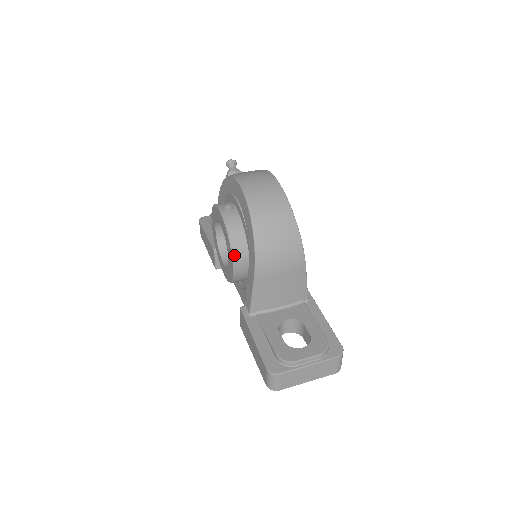
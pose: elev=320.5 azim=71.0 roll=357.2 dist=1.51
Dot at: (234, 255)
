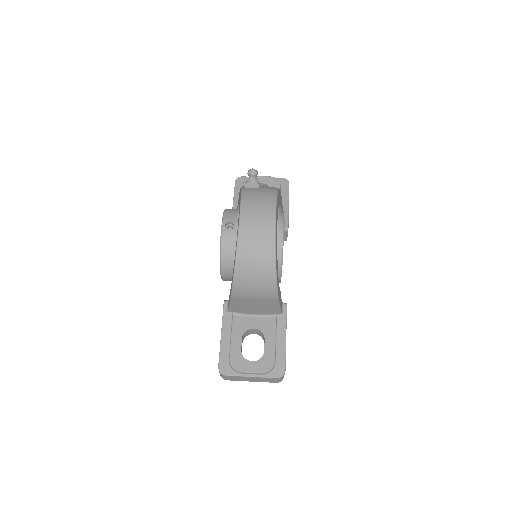
Dot at: (222, 270)
